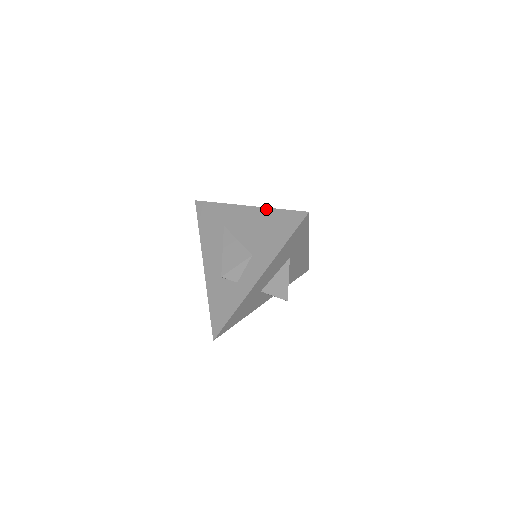
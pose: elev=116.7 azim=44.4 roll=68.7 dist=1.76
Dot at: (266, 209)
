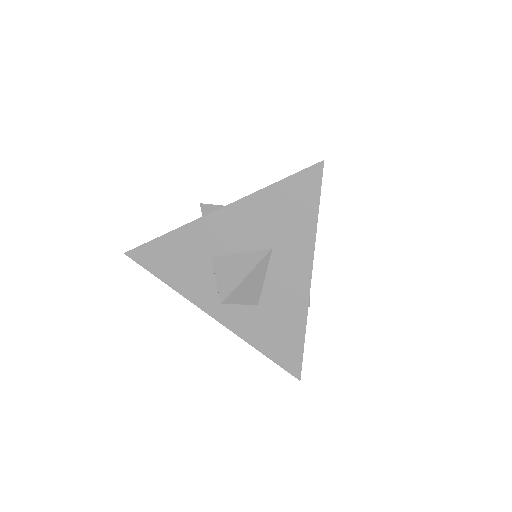
Dot at: occluded
